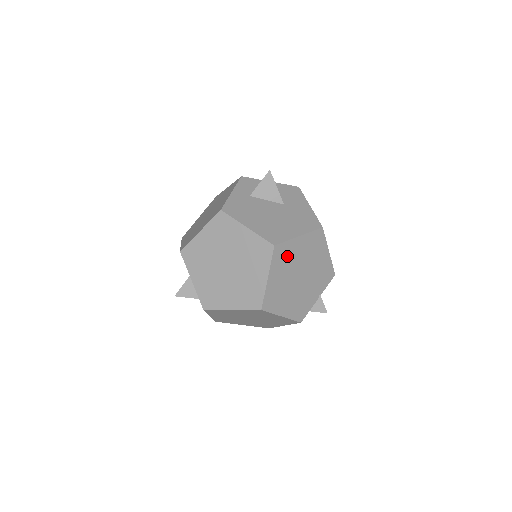
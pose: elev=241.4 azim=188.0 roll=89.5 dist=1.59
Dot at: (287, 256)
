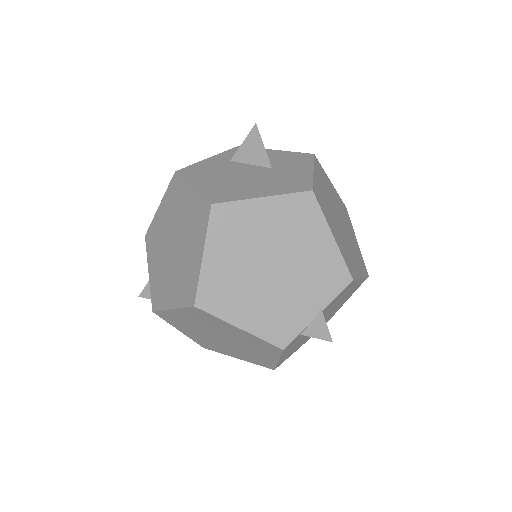
Dot at: (240, 226)
